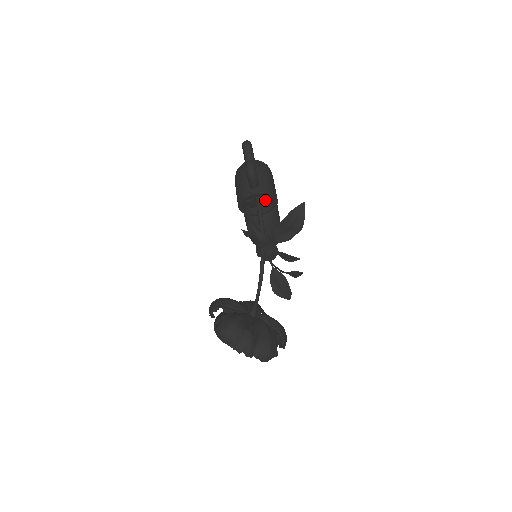
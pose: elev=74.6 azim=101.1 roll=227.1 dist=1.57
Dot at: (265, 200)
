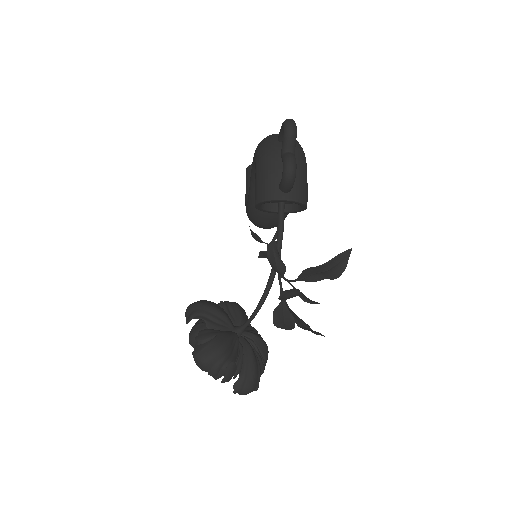
Dot at: occluded
